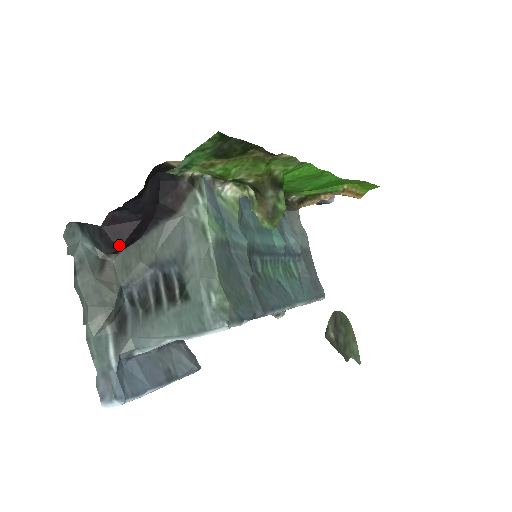
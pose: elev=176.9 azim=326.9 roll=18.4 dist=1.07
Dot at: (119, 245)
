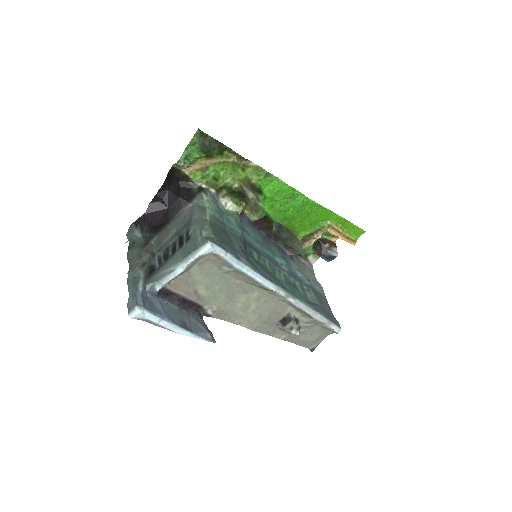
Dot at: (154, 224)
